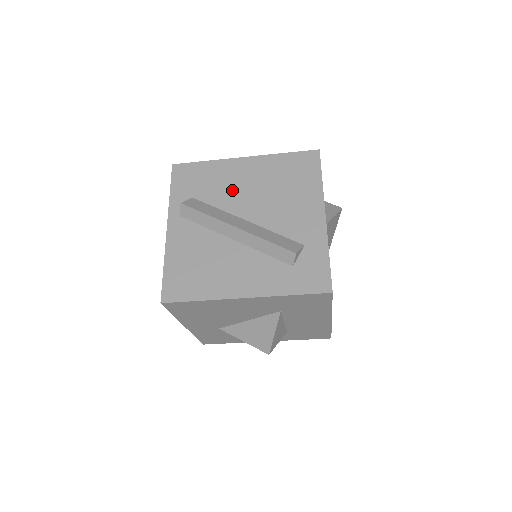
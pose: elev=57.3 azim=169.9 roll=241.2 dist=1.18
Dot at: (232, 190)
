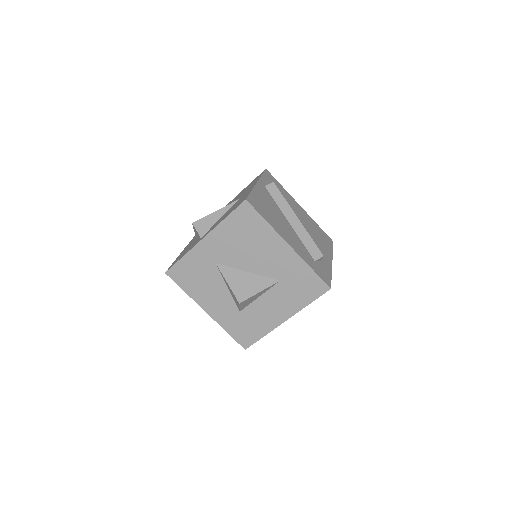
Dot at: (292, 208)
